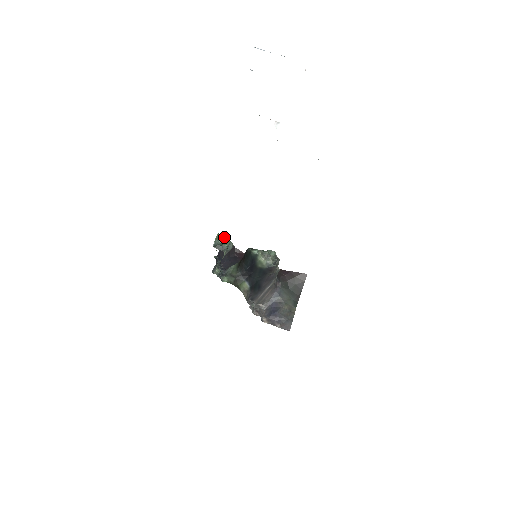
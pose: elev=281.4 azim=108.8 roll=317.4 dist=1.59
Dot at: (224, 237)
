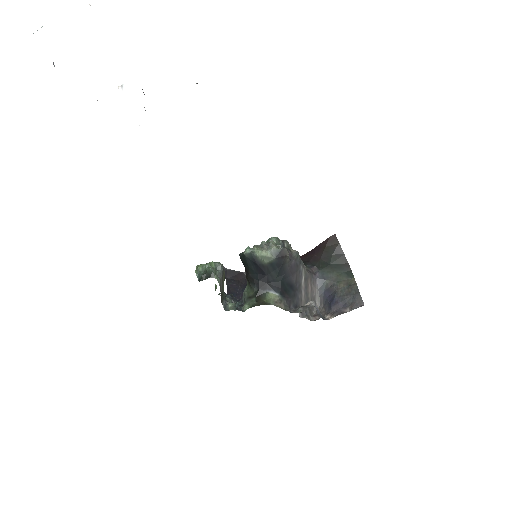
Dot at: occluded
